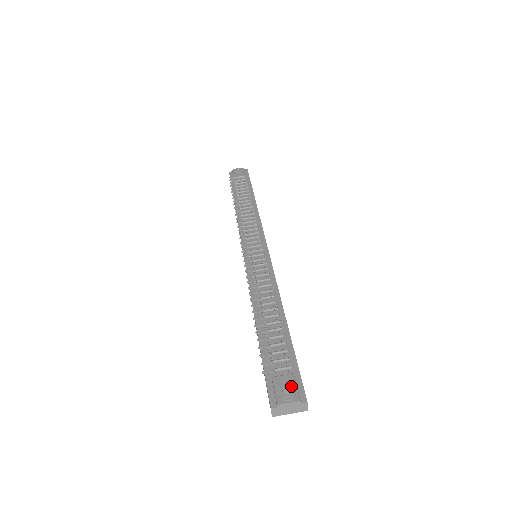
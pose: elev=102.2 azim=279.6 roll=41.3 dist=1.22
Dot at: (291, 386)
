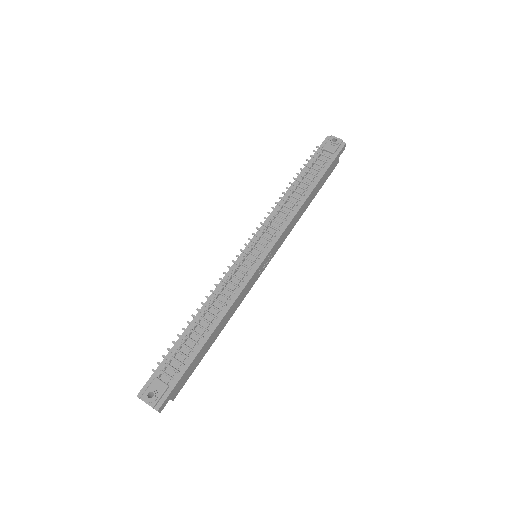
Dot at: (157, 394)
